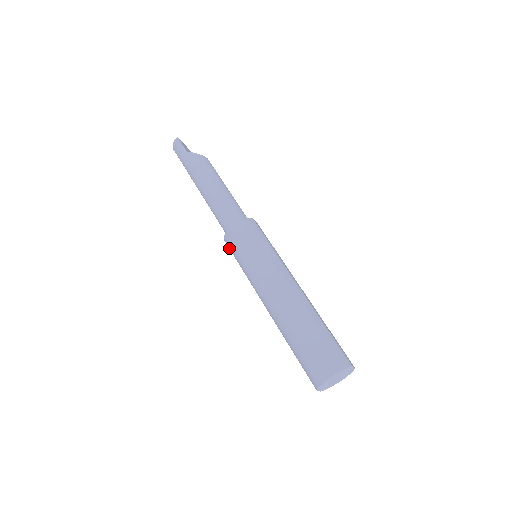
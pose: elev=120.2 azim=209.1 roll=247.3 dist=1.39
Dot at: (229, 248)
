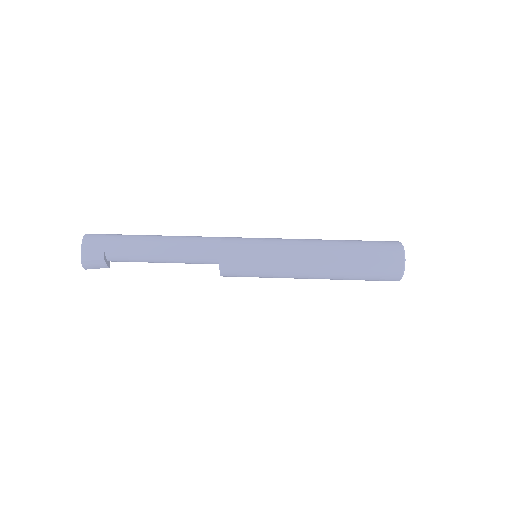
Dot at: (231, 252)
